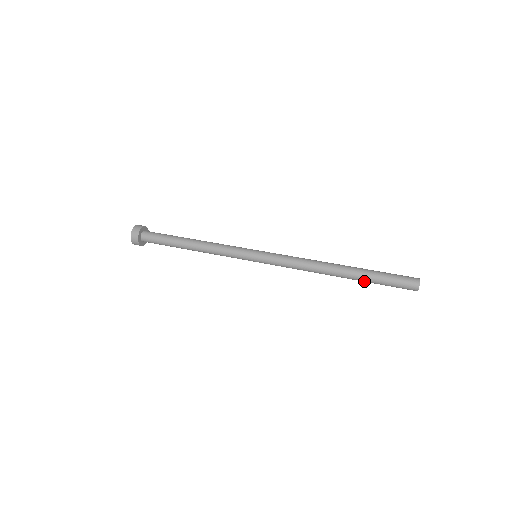
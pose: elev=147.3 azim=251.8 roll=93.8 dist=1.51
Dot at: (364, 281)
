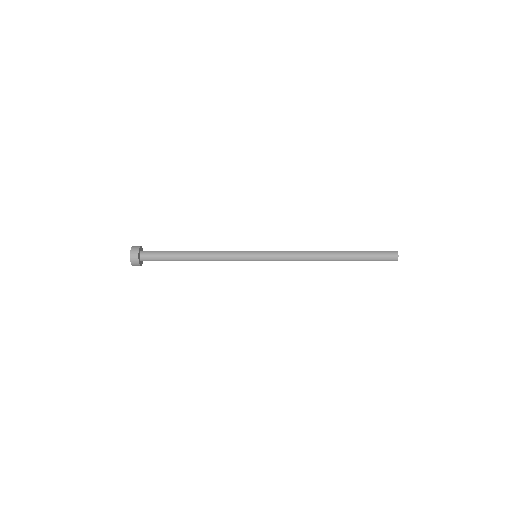
Dot at: occluded
